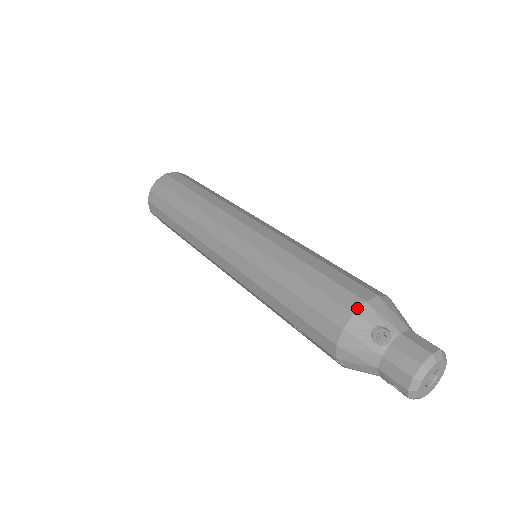
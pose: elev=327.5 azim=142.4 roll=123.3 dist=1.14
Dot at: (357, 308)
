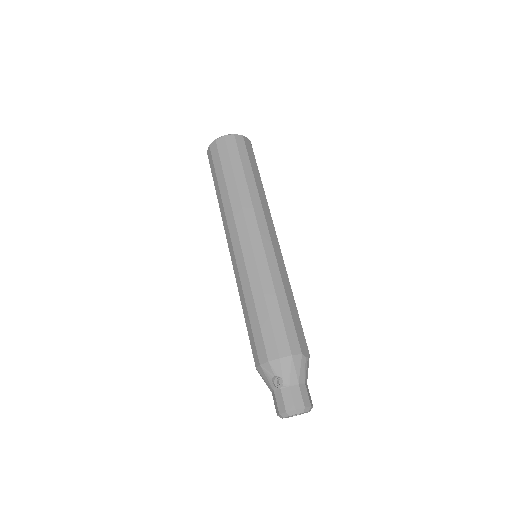
Dot at: (272, 359)
